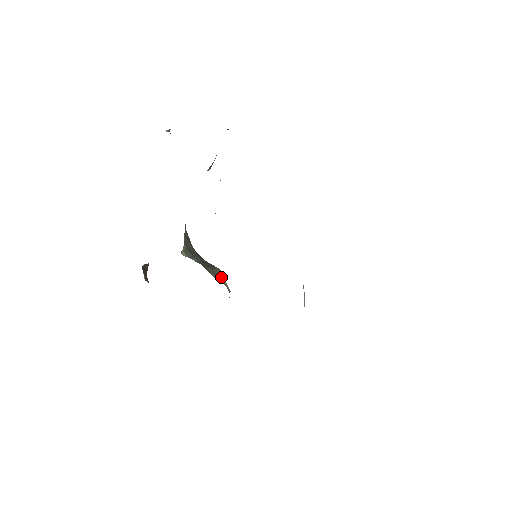
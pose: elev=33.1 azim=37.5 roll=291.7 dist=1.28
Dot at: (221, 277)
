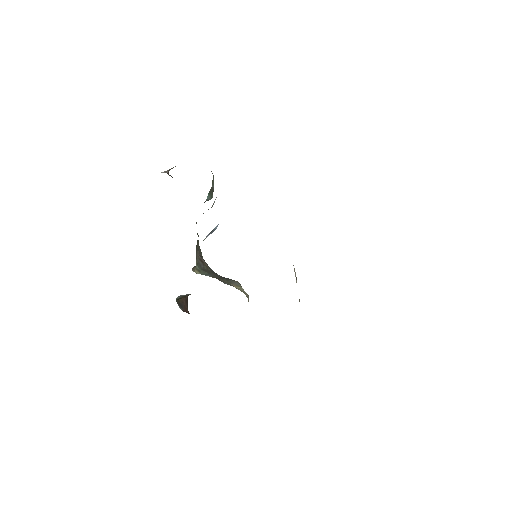
Dot at: (237, 286)
